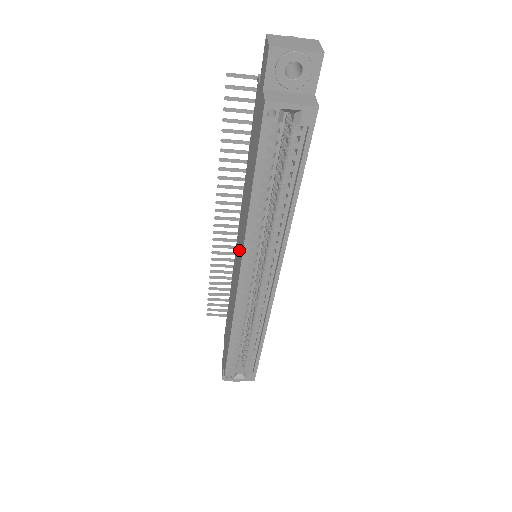
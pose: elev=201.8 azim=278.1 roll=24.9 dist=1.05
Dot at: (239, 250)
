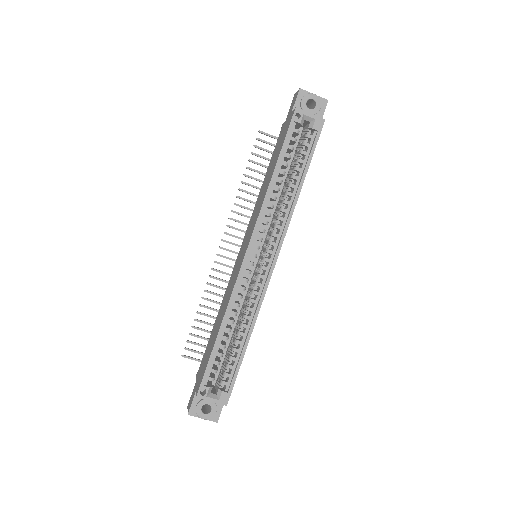
Dot at: (247, 238)
